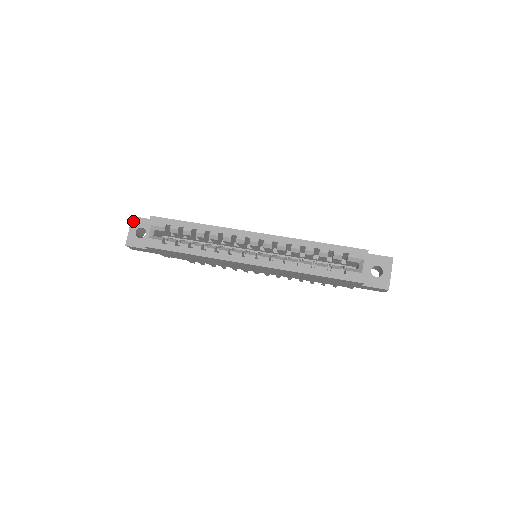
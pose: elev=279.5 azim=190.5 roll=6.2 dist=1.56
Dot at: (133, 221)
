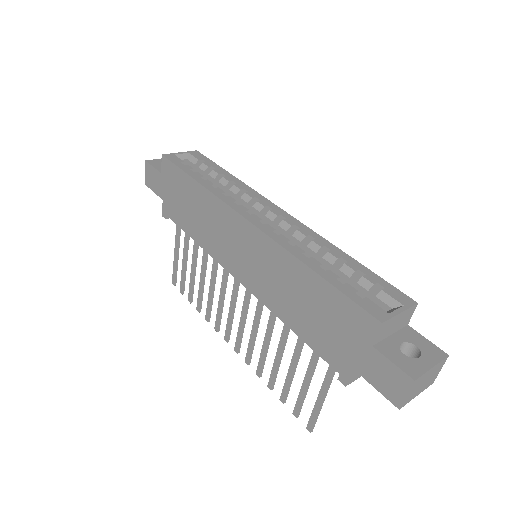
Dot at: occluded
